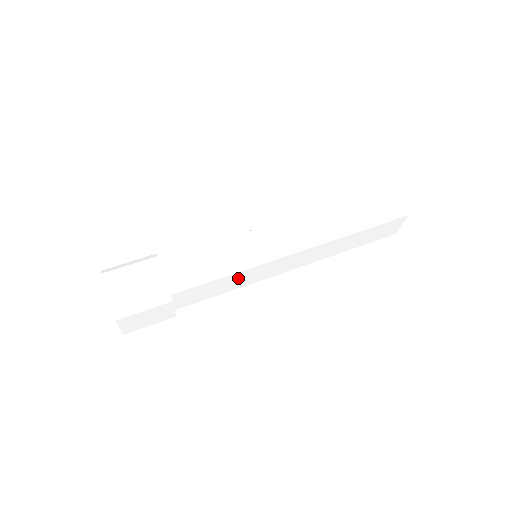
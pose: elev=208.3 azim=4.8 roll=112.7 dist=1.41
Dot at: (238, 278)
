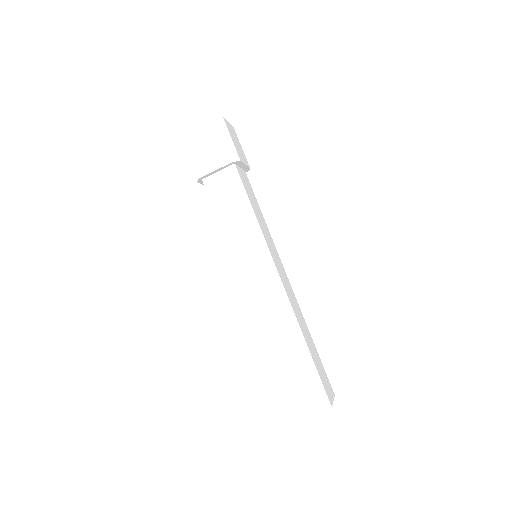
Dot at: (246, 229)
